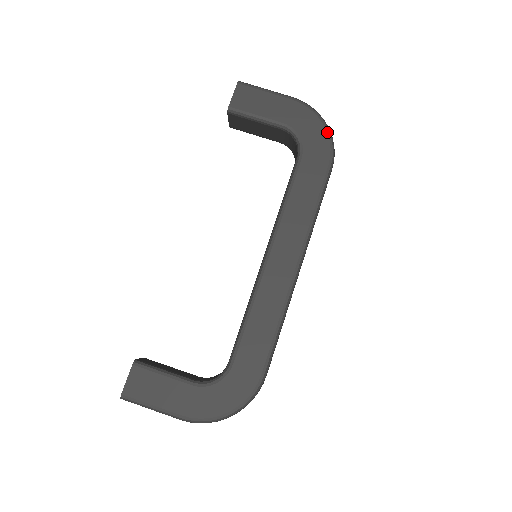
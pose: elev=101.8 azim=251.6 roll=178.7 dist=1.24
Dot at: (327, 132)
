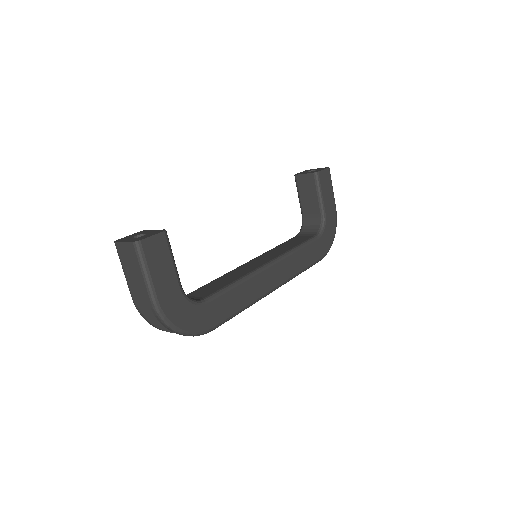
Dot at: (332, 242)
